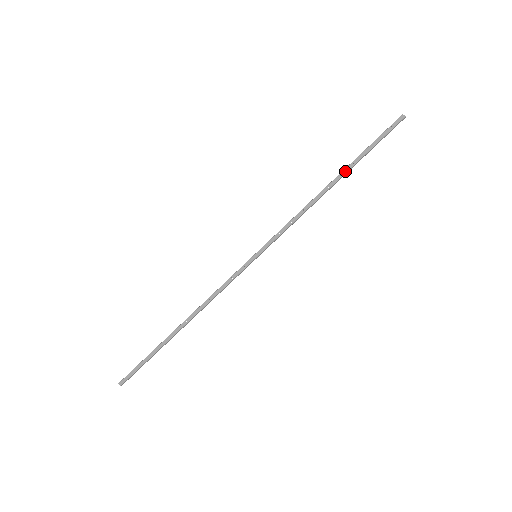
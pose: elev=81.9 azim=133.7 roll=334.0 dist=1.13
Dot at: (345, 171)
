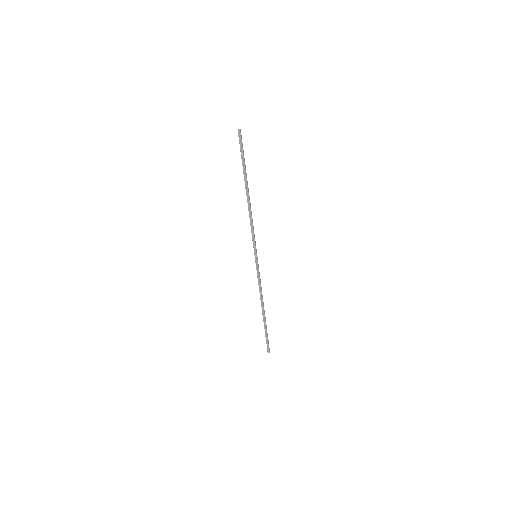
Dot at: (246, 183)
